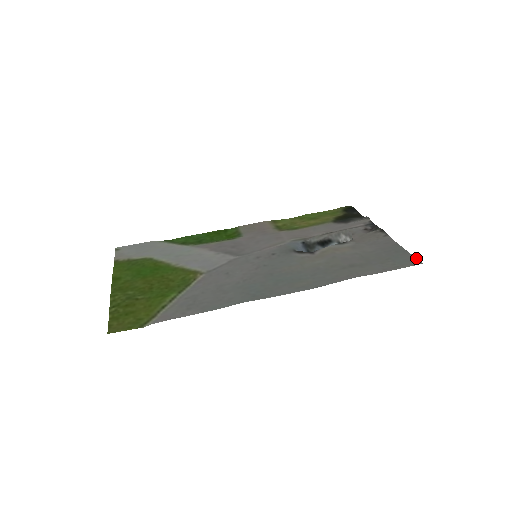
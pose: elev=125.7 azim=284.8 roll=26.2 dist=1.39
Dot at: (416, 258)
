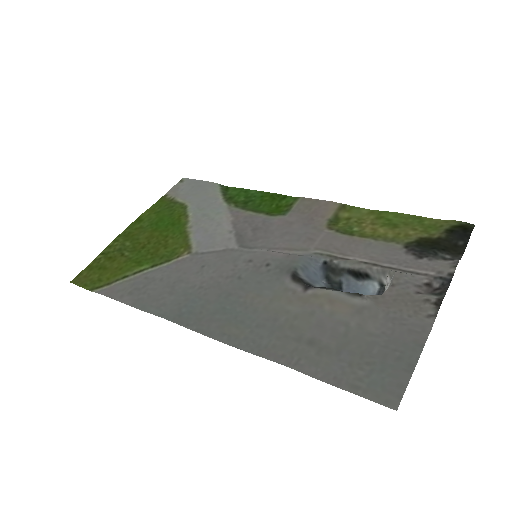
Dot at: (403, 392)
